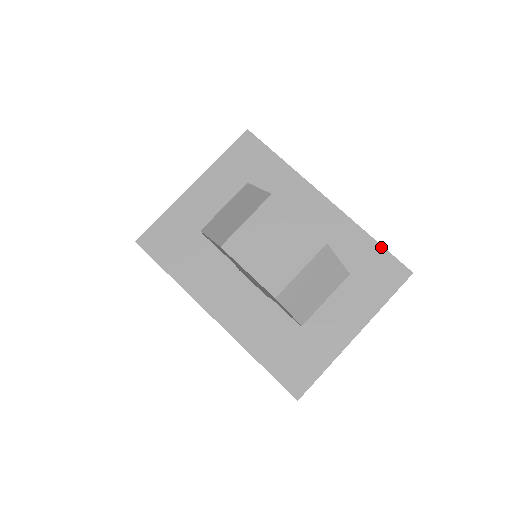
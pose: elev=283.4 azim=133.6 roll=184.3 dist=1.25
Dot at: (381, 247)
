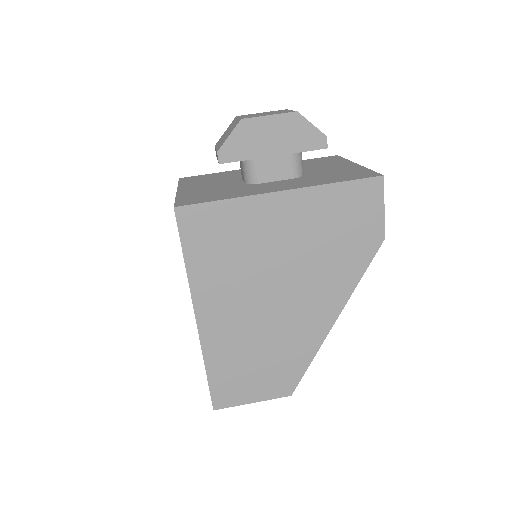
Dot at: (310, 159)
